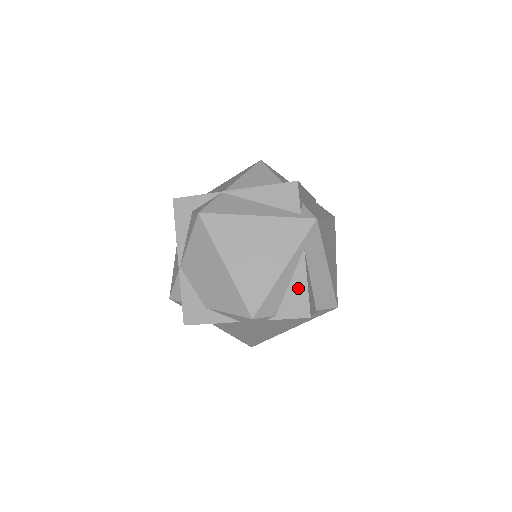
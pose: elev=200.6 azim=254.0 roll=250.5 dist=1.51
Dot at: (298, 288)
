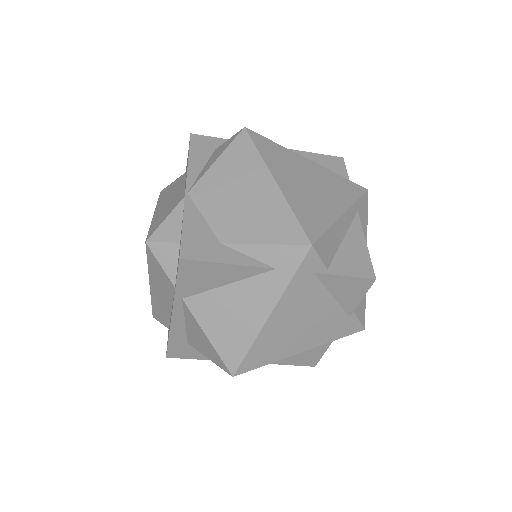
Dot at: (355, 245)
